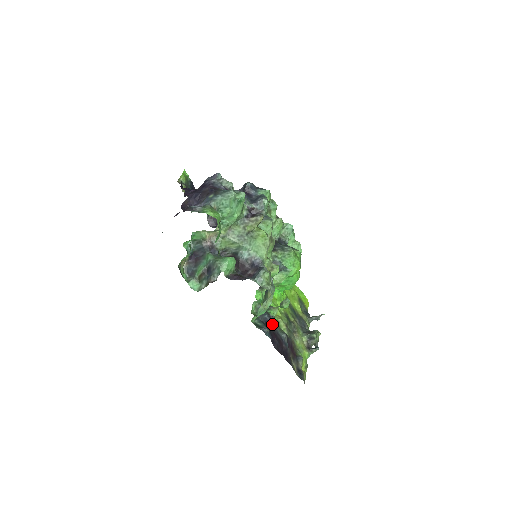
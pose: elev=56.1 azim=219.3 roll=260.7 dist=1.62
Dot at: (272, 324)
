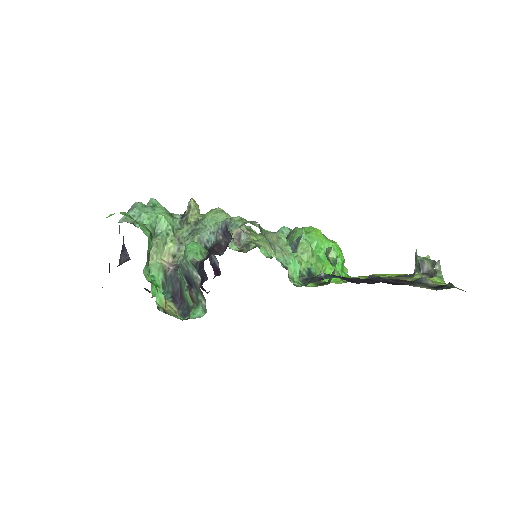
Dot at: occluded
